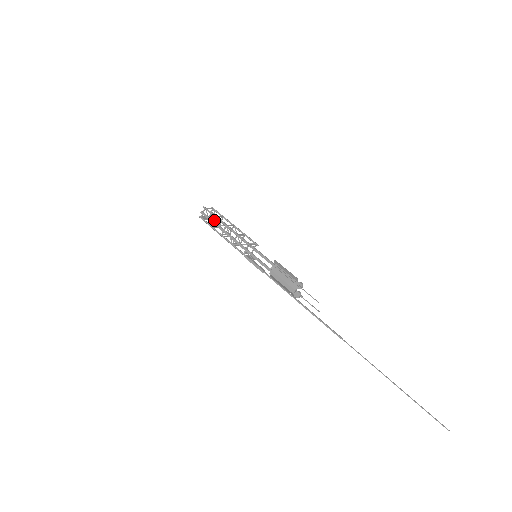
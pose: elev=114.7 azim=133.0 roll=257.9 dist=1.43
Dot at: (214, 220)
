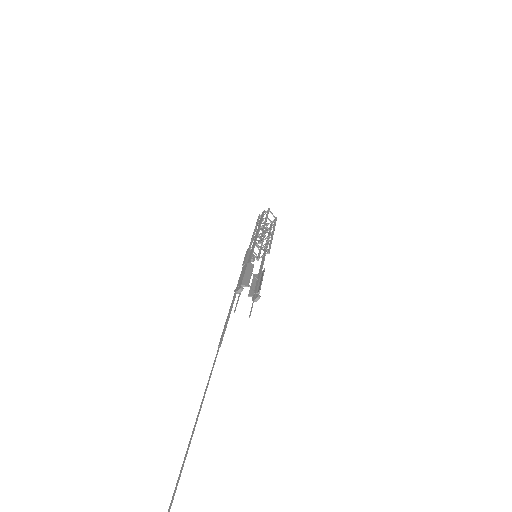
Dot at: occluded
